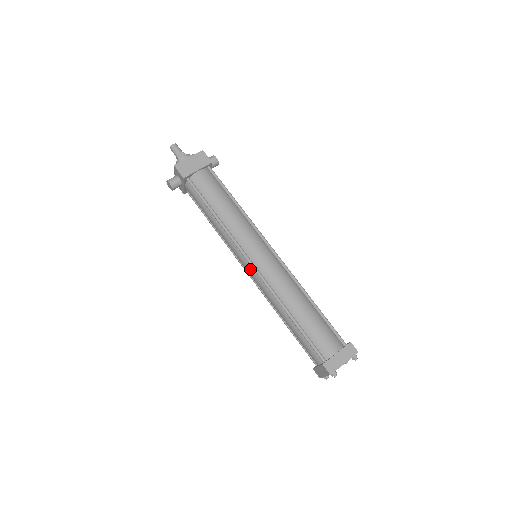
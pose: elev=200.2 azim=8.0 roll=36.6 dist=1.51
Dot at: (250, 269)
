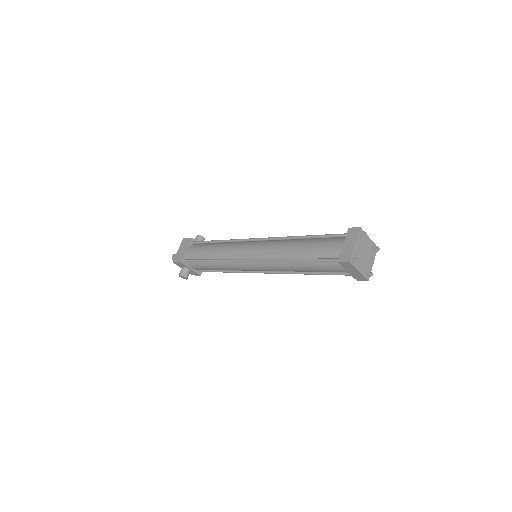
Dot at: (254, 266)
